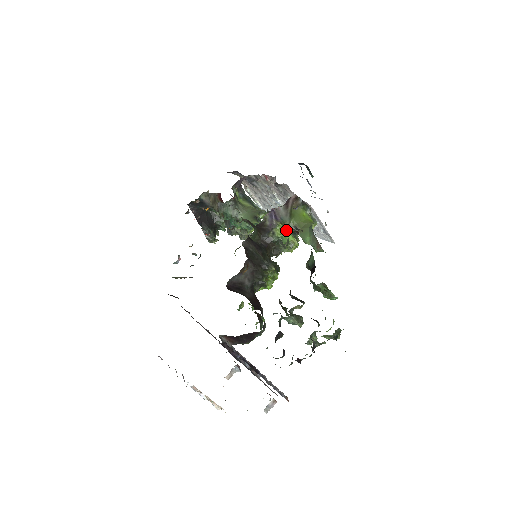
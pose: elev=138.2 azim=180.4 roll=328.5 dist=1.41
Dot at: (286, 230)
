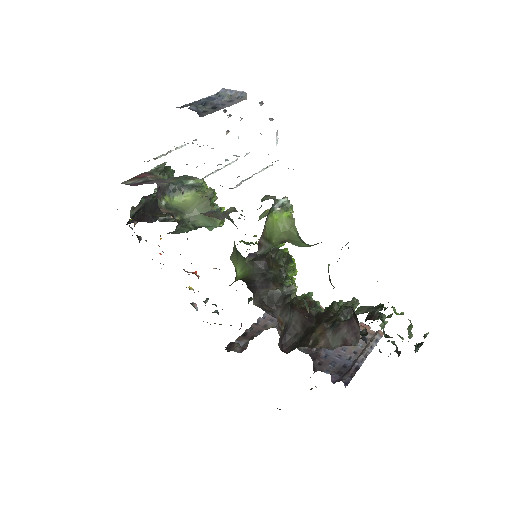
Dot at: occluded
